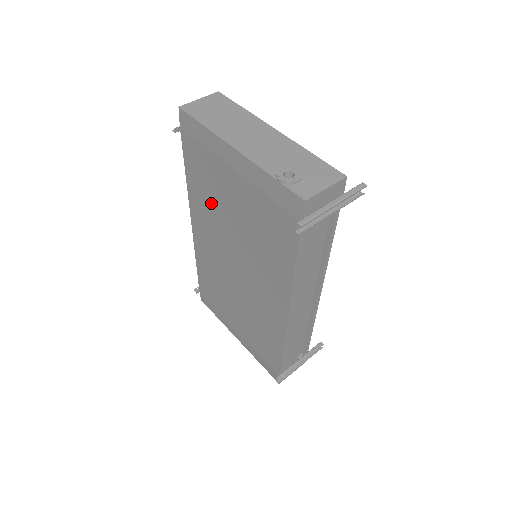
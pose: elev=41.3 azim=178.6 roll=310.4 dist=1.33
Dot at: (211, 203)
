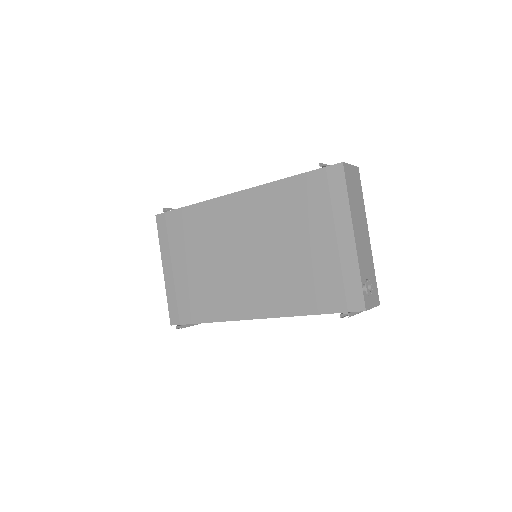
Dot at: (282, 216)
